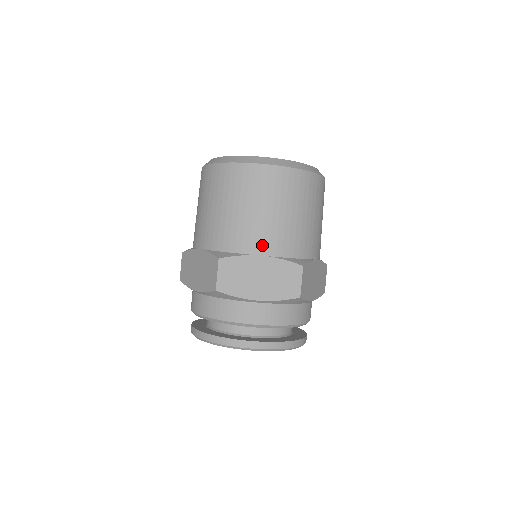
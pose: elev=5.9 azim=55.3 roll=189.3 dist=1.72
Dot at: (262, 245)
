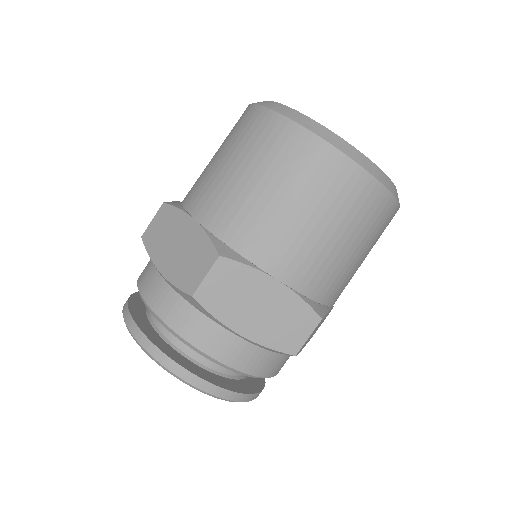
Dot at: (287, 267)
